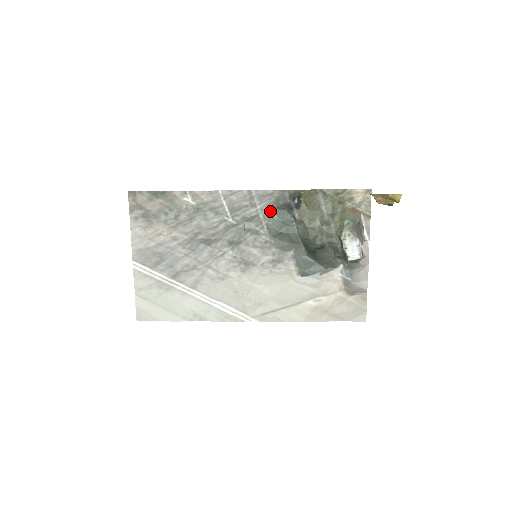
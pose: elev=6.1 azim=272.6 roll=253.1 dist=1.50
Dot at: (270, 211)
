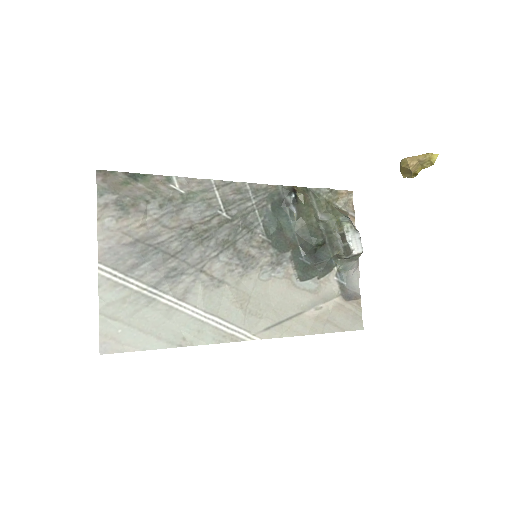
Dot at: (265, 207)
